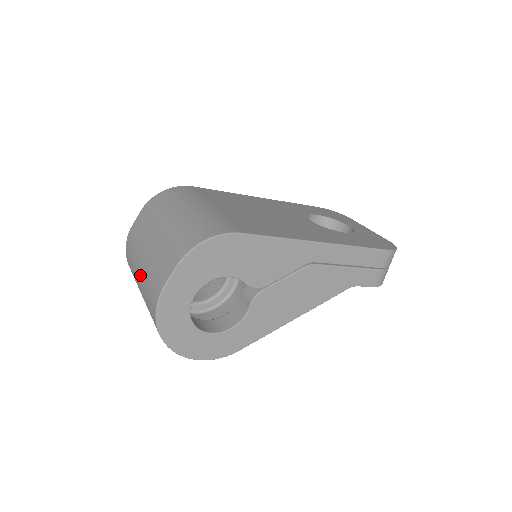
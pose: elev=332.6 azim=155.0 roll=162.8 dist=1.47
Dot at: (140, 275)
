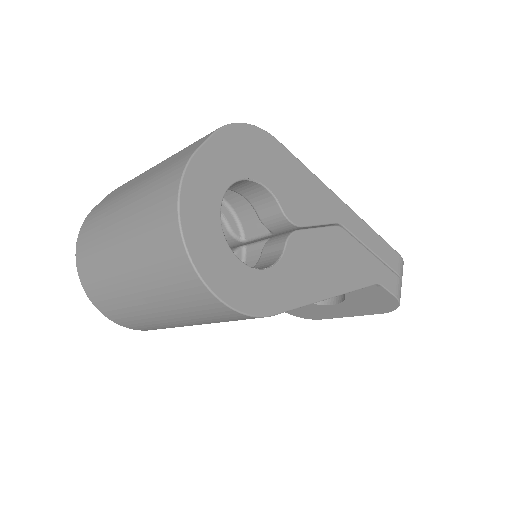
Dot at: (127, 204)
